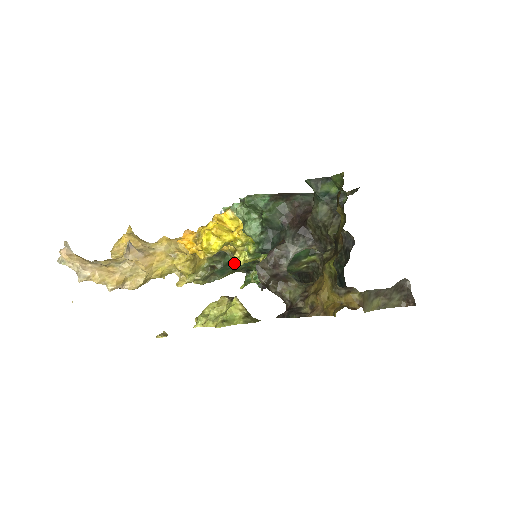
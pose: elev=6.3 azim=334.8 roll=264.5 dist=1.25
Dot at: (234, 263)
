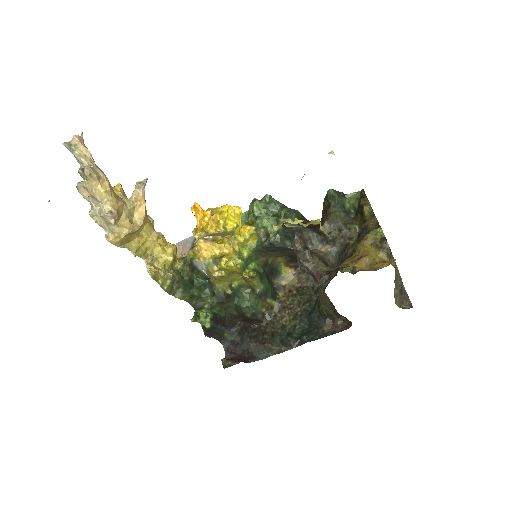
Dot at: (197, 285)
